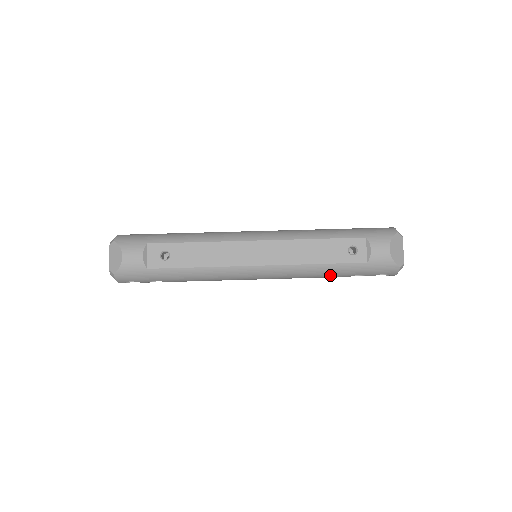
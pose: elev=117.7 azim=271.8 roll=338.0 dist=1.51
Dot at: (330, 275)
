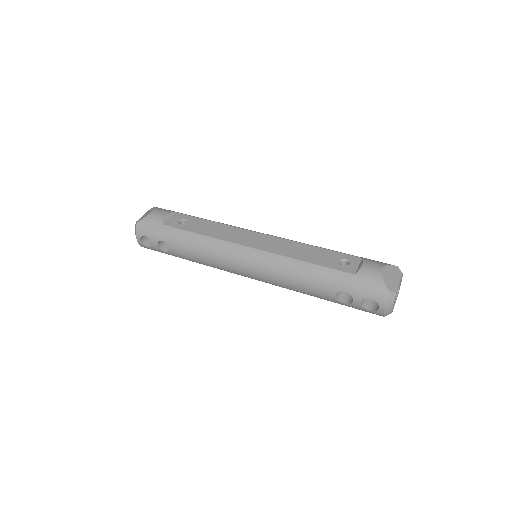
Dot at: (315, 282)
